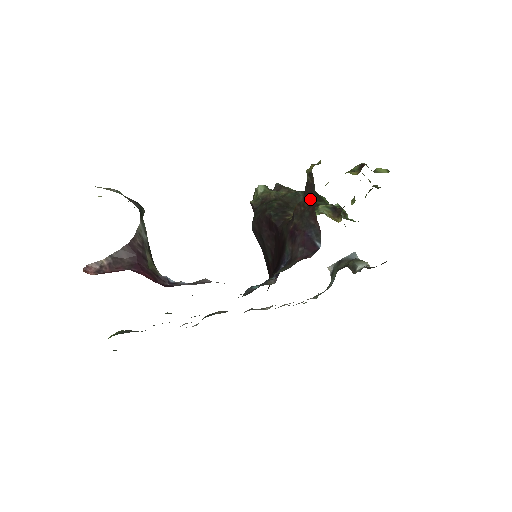
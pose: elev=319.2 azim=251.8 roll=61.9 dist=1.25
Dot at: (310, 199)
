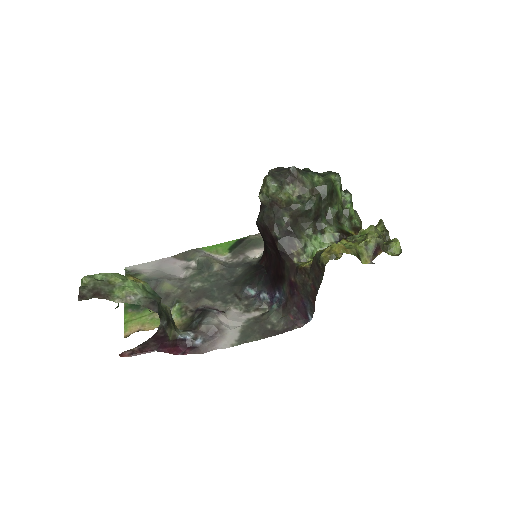
Dot at: (315, 280)
